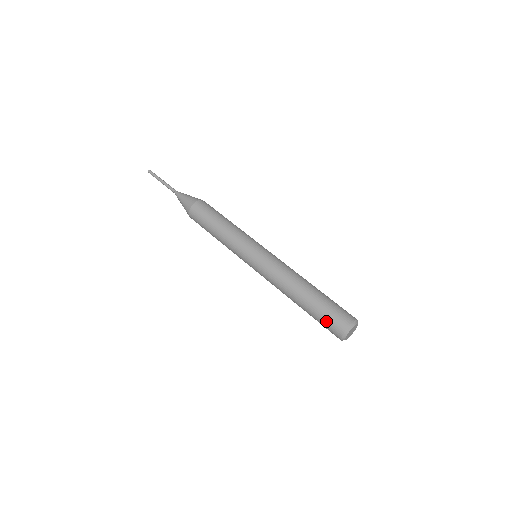
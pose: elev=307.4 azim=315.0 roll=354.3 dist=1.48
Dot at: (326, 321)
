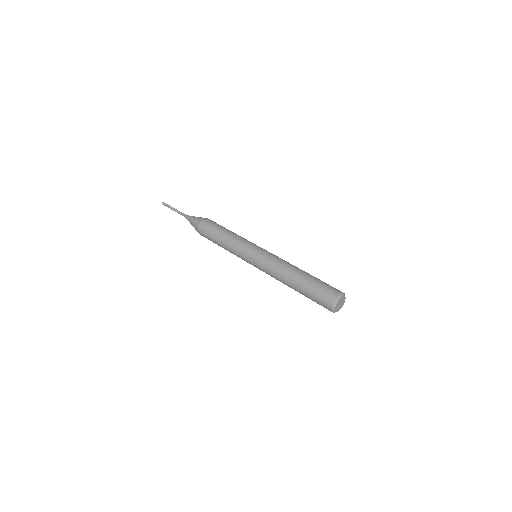
Dot at: (319, 293)
